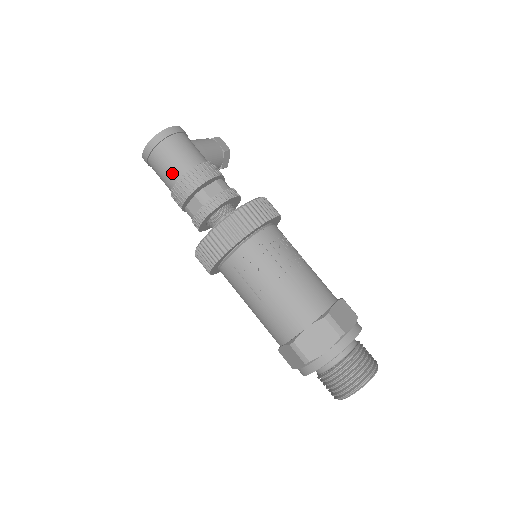
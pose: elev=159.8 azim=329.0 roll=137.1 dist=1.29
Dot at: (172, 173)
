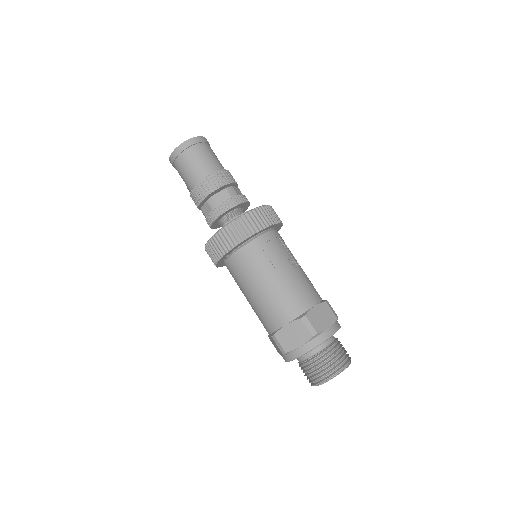
Dot at: (207, 167)
